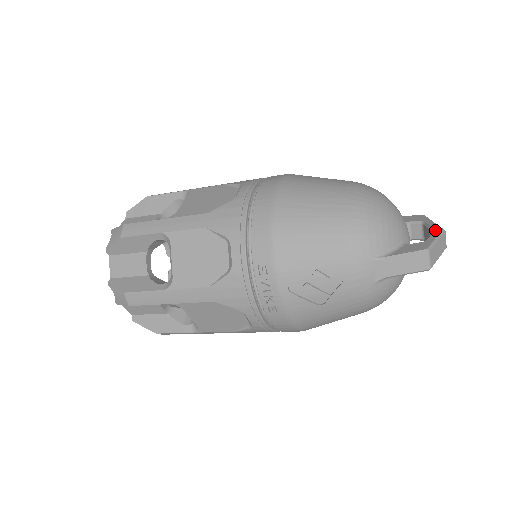
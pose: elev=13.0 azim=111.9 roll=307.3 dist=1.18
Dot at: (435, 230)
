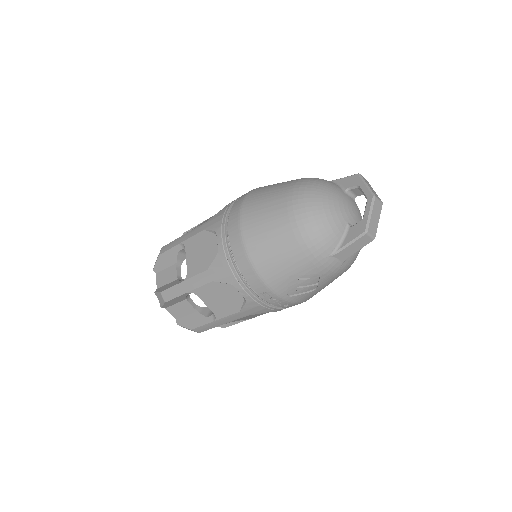
Dot at: (367, 200)
